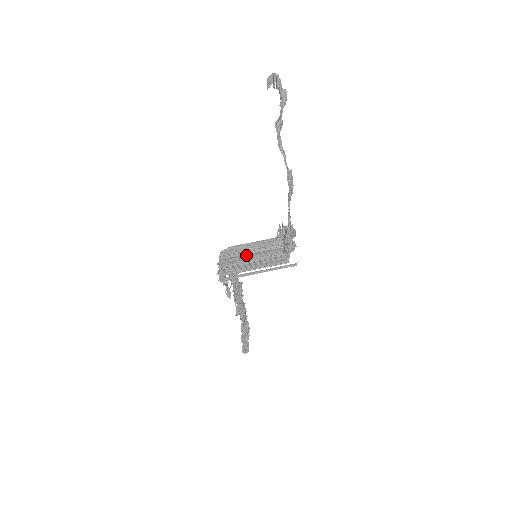
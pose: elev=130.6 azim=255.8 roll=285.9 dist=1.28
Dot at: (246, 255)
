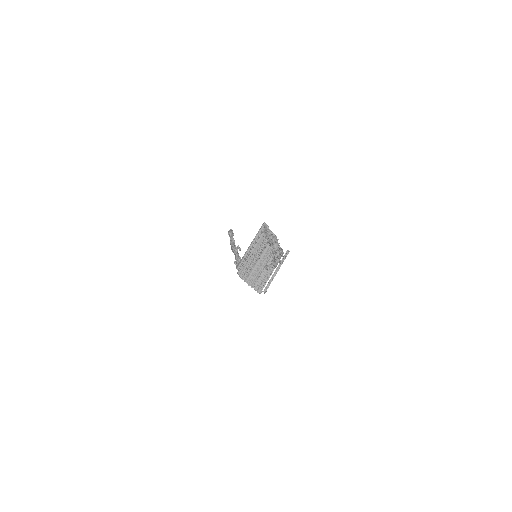
Dot at: (256, 267)
